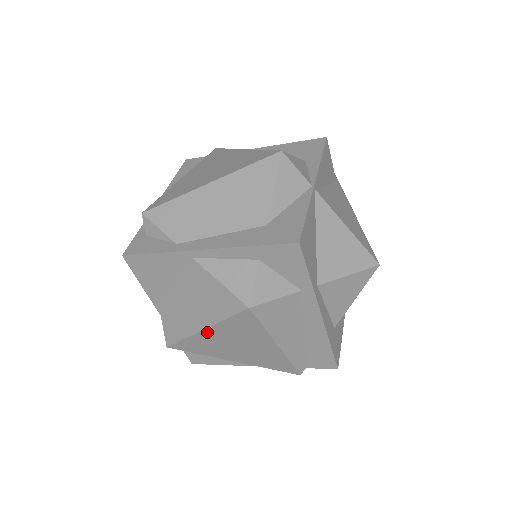
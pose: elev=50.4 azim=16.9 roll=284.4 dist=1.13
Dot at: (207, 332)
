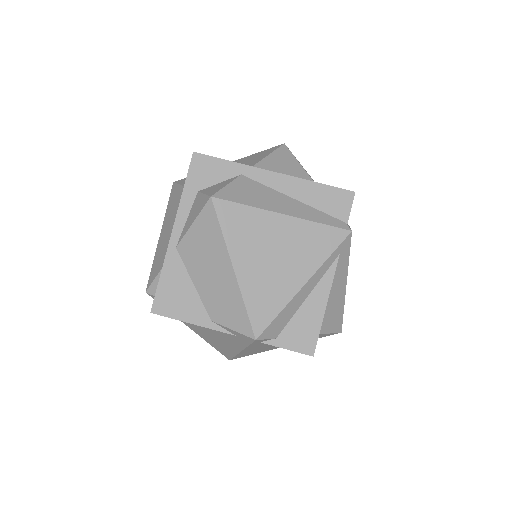
Dot at: (239, 268)
